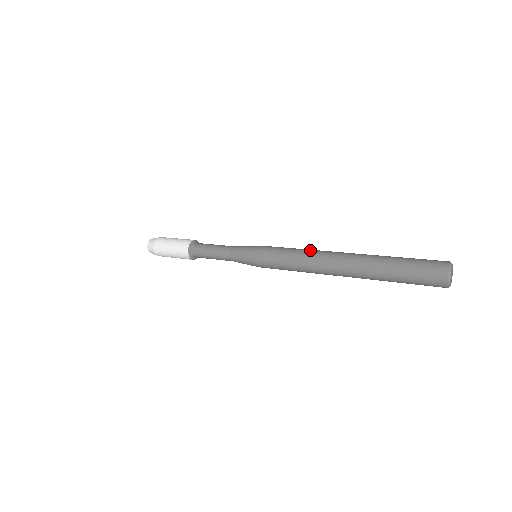
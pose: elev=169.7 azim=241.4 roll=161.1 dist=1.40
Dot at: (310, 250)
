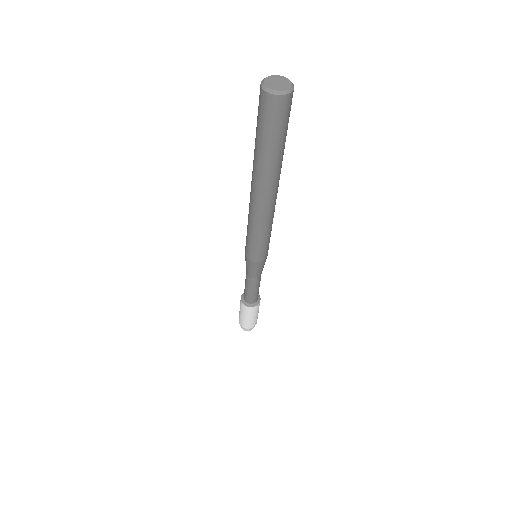
Dot at: occluded
